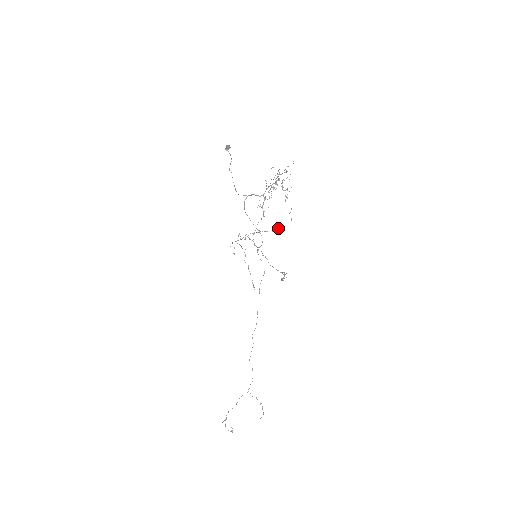
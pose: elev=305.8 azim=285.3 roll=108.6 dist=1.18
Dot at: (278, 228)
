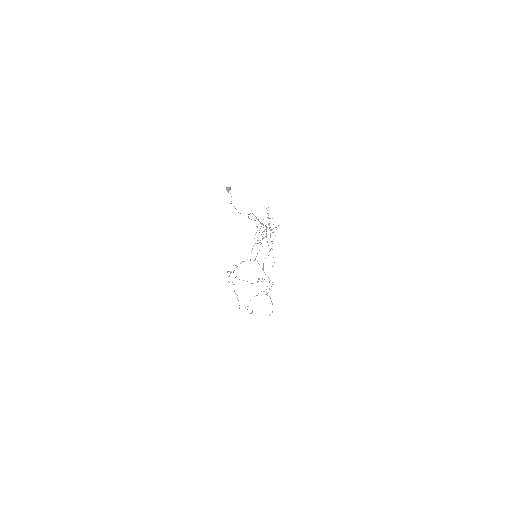
Dot at: (257, 282)
